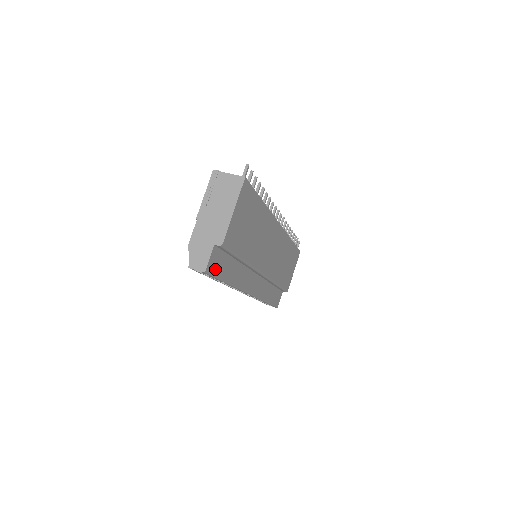
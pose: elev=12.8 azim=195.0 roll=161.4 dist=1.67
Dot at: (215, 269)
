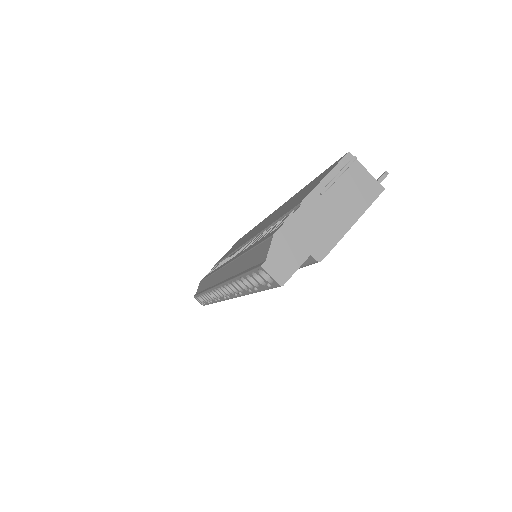
Dot at: occluded
